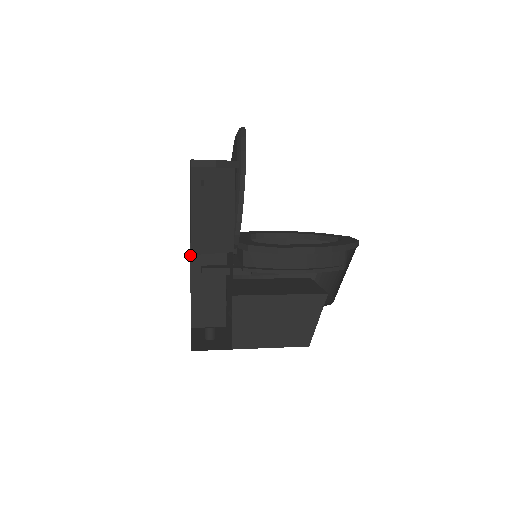
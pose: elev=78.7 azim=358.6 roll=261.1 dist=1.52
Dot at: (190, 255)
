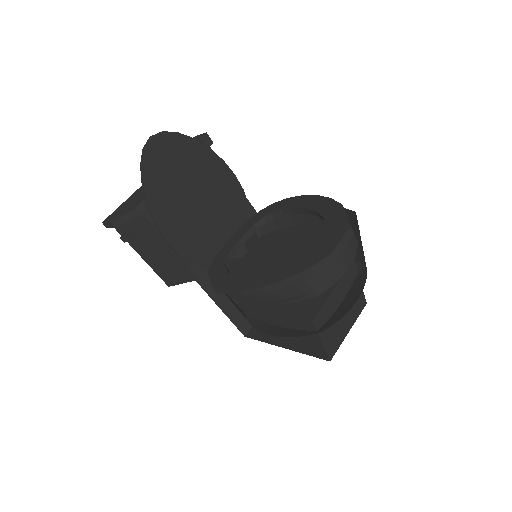
Dot at: occluded
